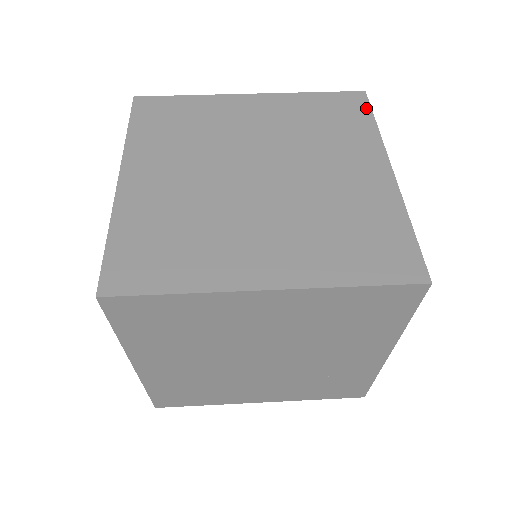
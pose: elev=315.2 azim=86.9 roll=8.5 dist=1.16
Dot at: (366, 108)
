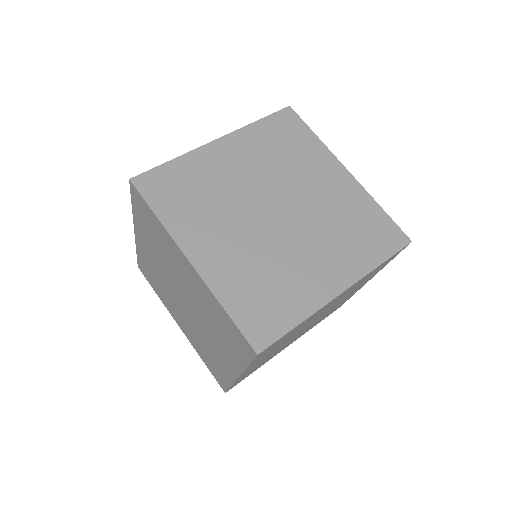
Dot at: (301, 122)
